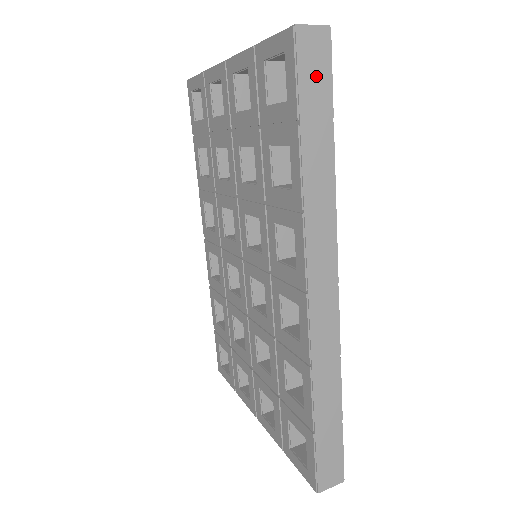
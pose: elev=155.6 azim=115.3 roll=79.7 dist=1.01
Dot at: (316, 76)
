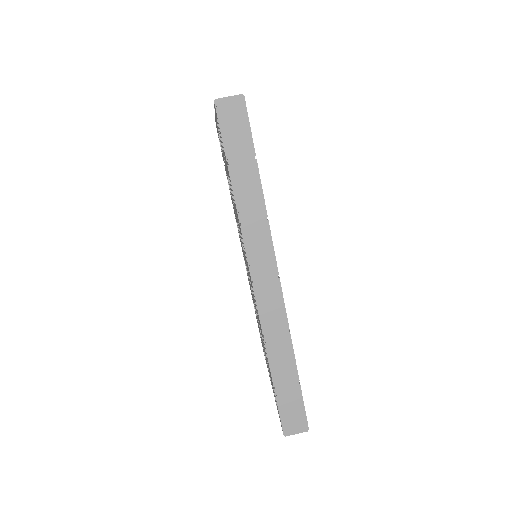
Dot at: (237, 130)
